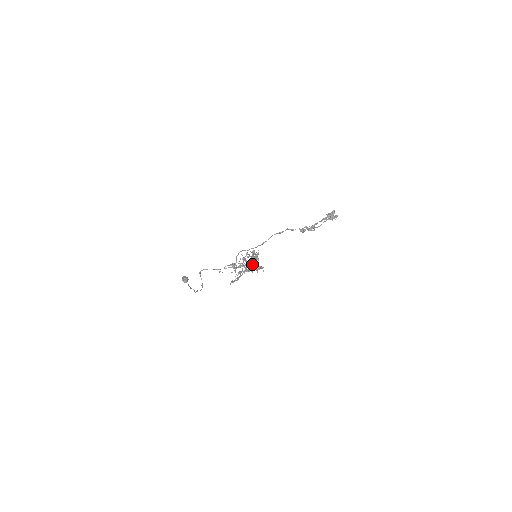
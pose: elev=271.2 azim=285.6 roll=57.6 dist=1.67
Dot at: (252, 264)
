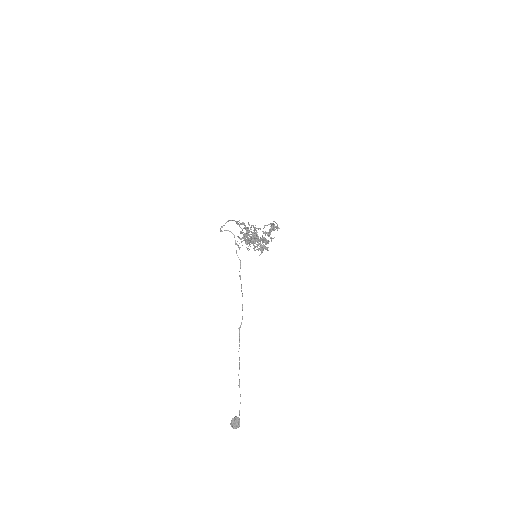
Dot at: occluded
